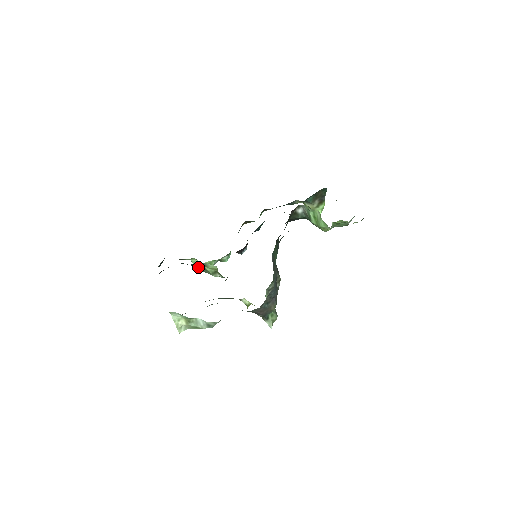
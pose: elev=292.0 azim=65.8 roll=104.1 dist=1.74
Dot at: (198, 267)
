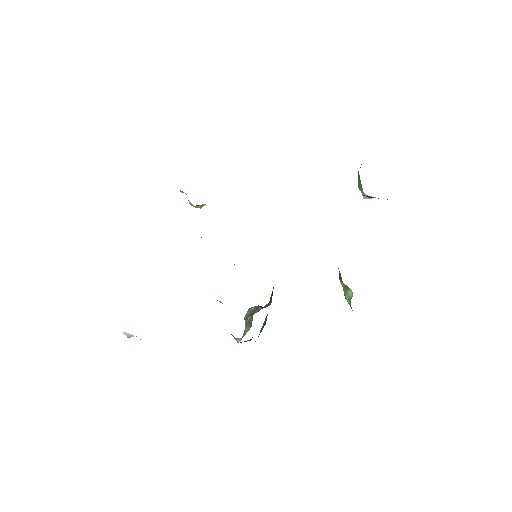
Dot at: occluded
